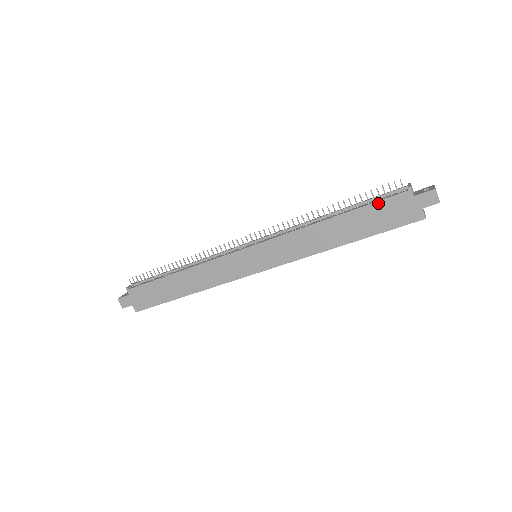
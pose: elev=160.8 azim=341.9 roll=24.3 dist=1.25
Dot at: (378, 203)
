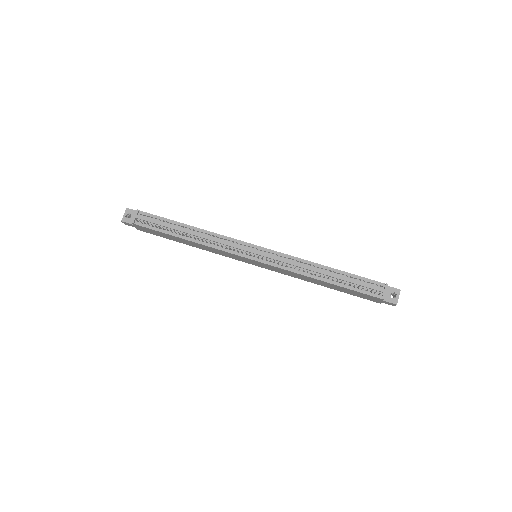
Dot at: (358, 292)
